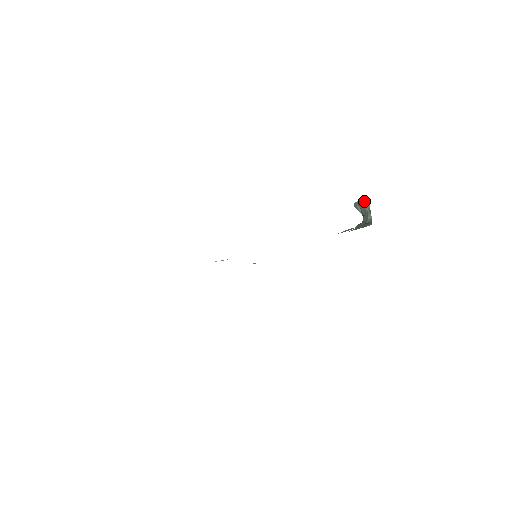
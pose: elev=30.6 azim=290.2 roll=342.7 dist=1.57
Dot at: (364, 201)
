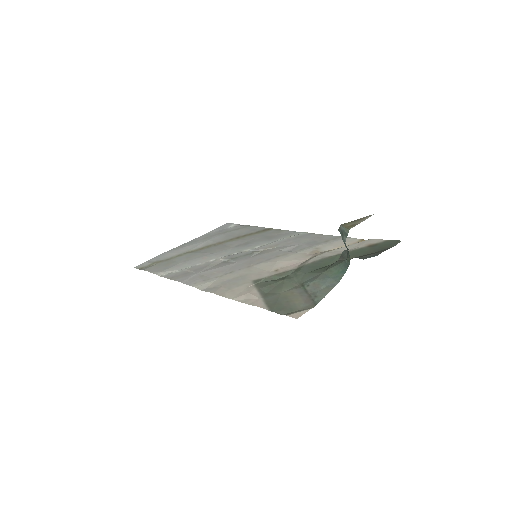
Dot at: (343, 235)
